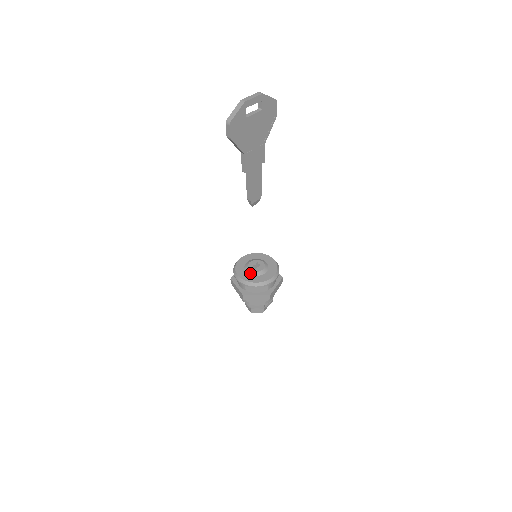
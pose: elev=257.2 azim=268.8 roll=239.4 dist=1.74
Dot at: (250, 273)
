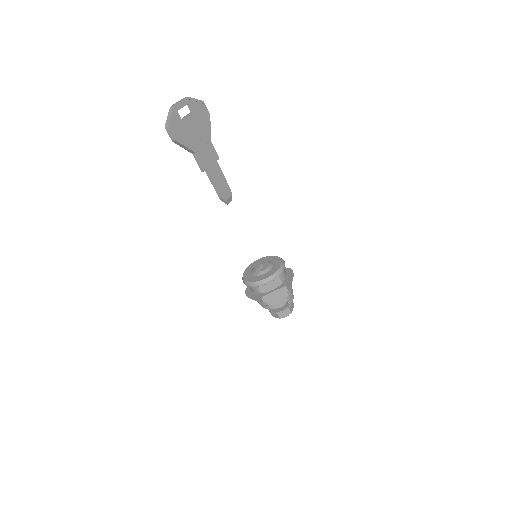
Dot at: (258, 274)
